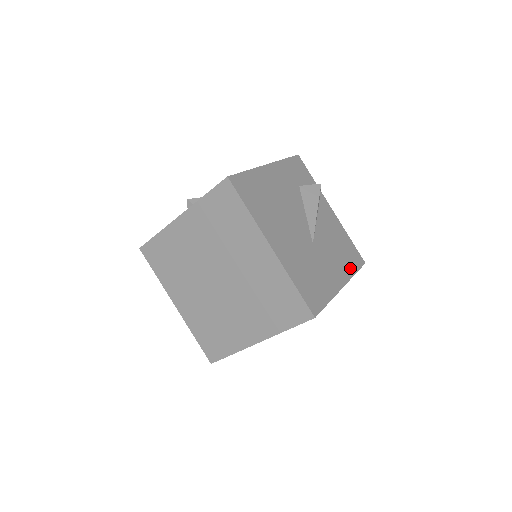
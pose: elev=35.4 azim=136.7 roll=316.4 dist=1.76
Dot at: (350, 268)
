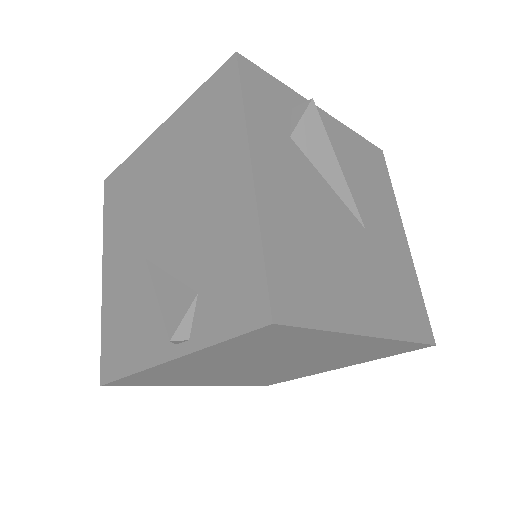
Dot at: (388, 192)
